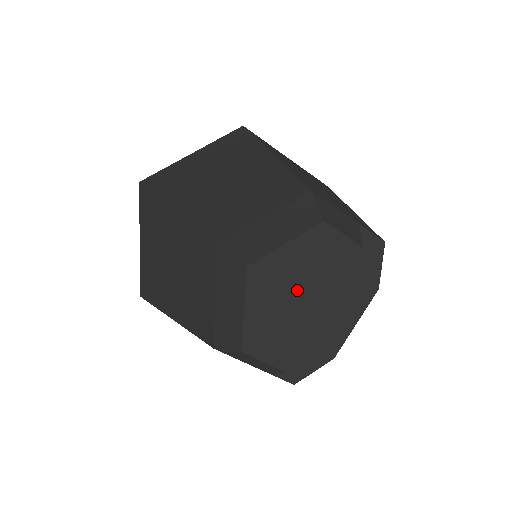
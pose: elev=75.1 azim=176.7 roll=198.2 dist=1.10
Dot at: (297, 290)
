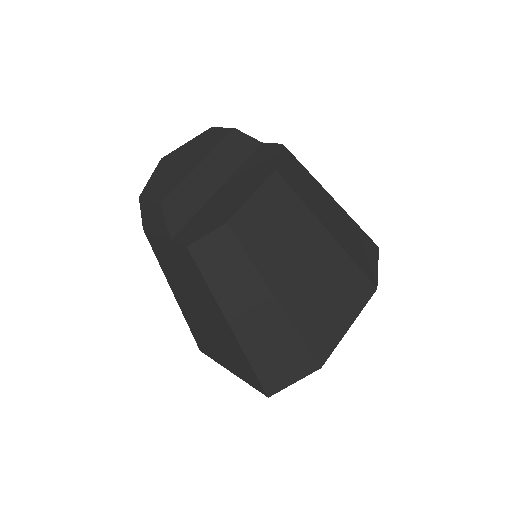
Dot at: (185, 160)
